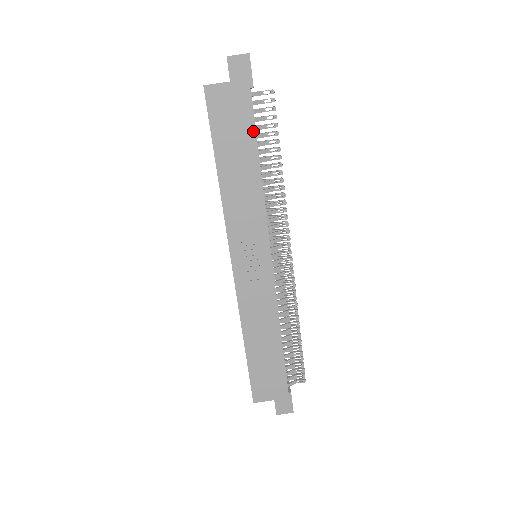
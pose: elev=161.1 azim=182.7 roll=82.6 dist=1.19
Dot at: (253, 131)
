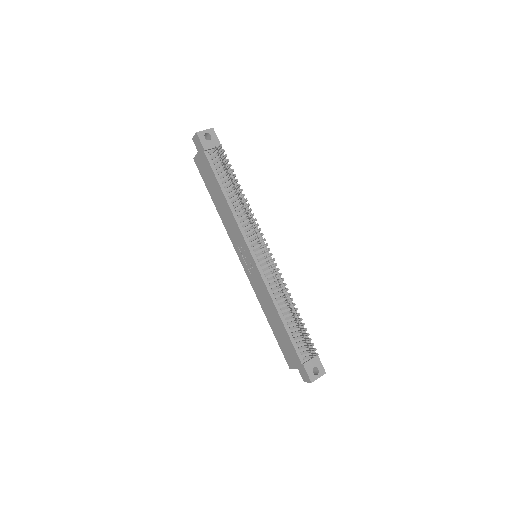
Dot at: (215, 176)
